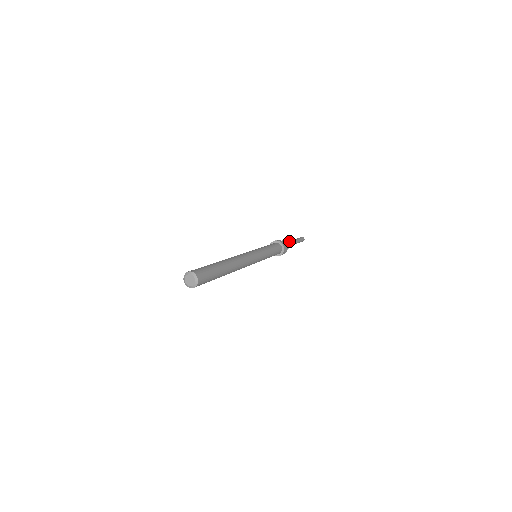
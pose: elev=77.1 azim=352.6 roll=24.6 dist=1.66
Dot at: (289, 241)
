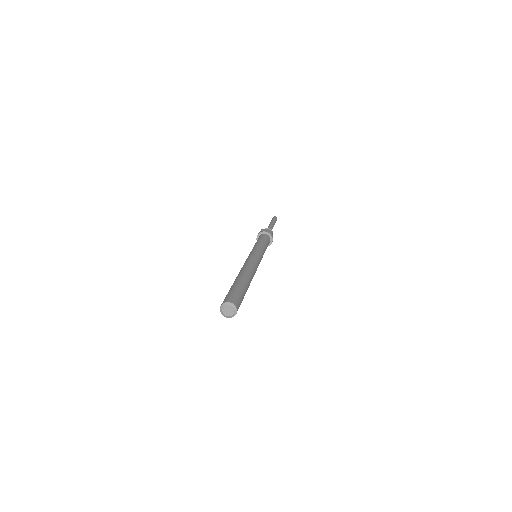
Dot at: (270, 226)
